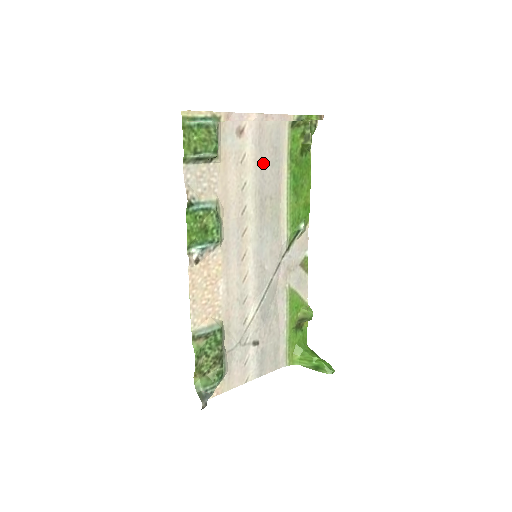
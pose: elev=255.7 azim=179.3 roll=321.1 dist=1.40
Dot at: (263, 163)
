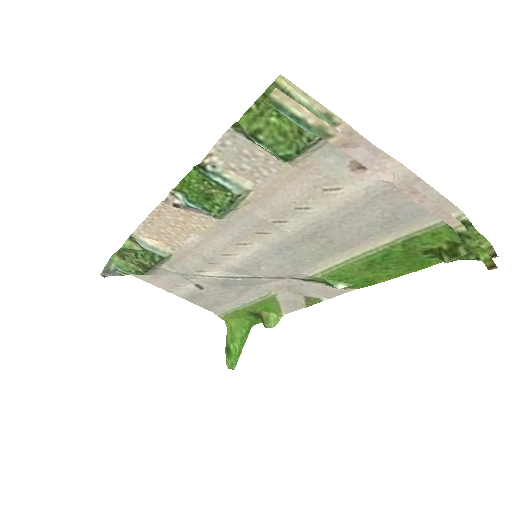
Dot at: (358, 214)
